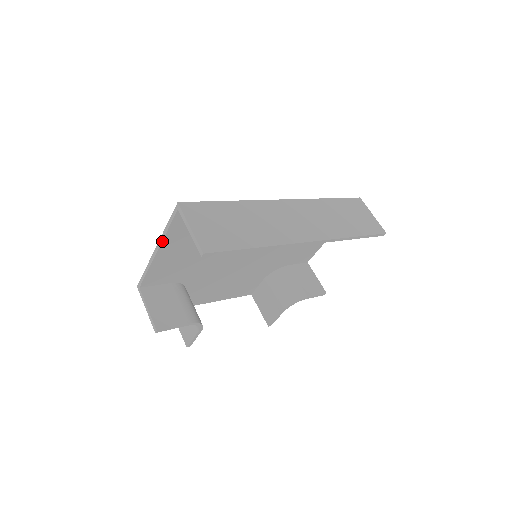
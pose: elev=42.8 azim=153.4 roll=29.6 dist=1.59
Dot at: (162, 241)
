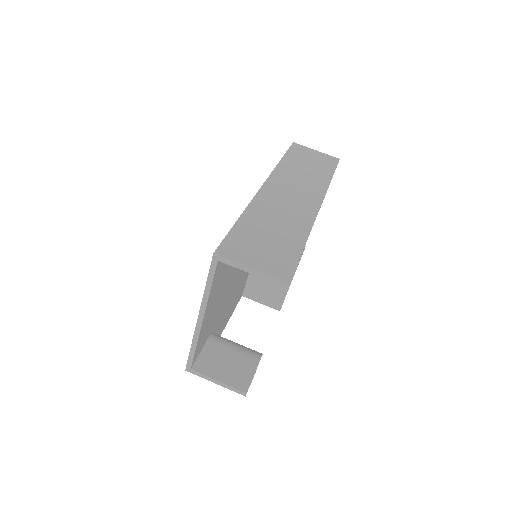
Dot at: (206, 305)
